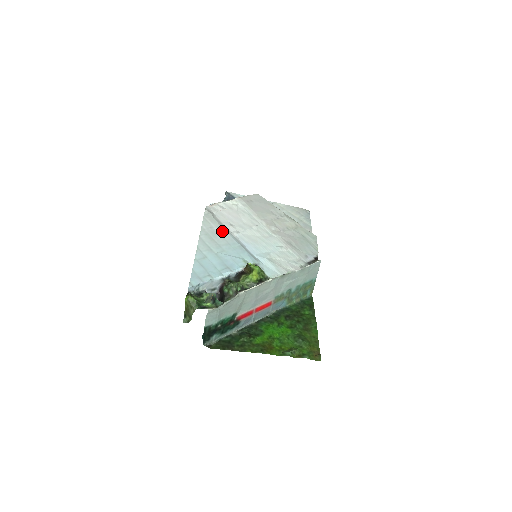
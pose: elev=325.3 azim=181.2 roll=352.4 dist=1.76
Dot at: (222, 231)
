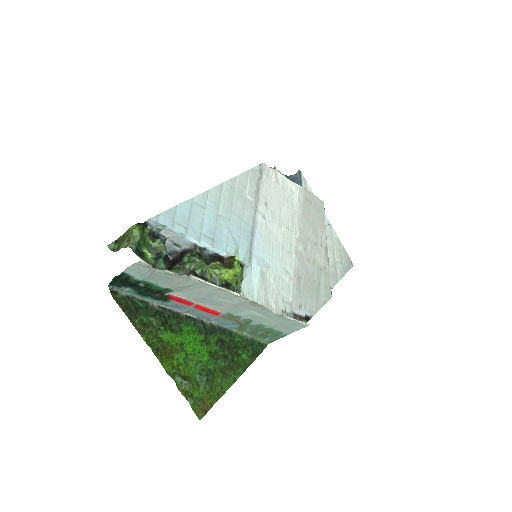
Dot at: (250, 200)
